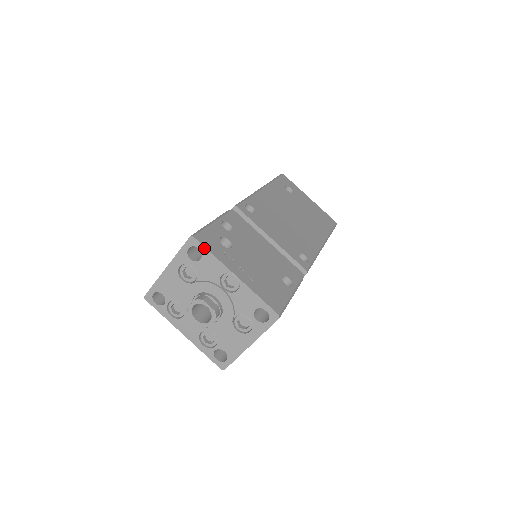
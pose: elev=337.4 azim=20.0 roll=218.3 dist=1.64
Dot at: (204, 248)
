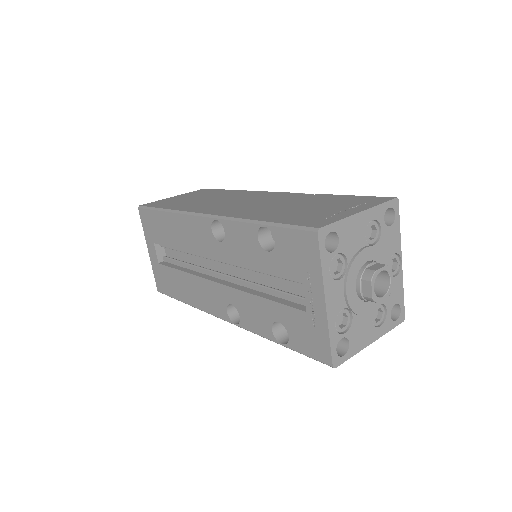
Dot at: (399, 217)
